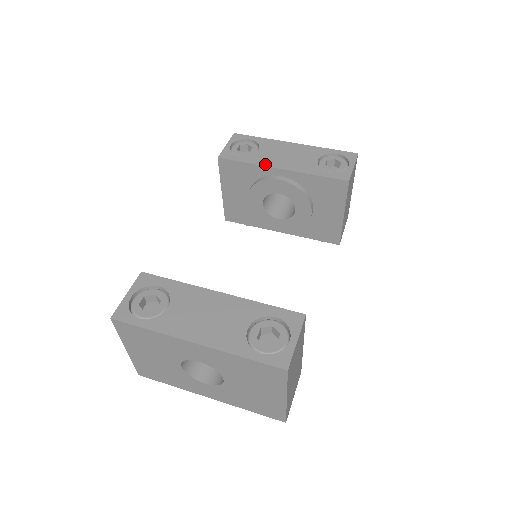
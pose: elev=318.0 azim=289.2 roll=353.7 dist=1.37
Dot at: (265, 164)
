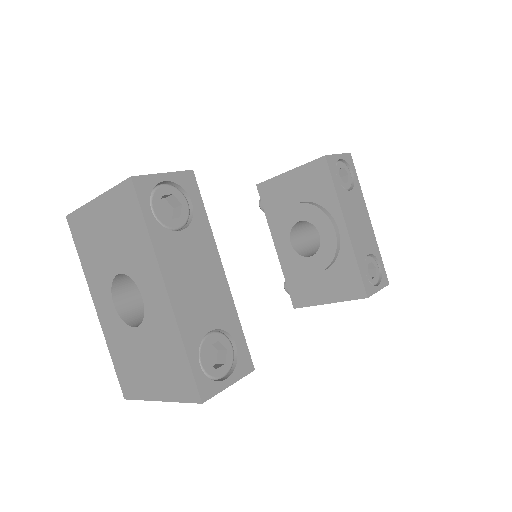
Dot at: (343, 208)
